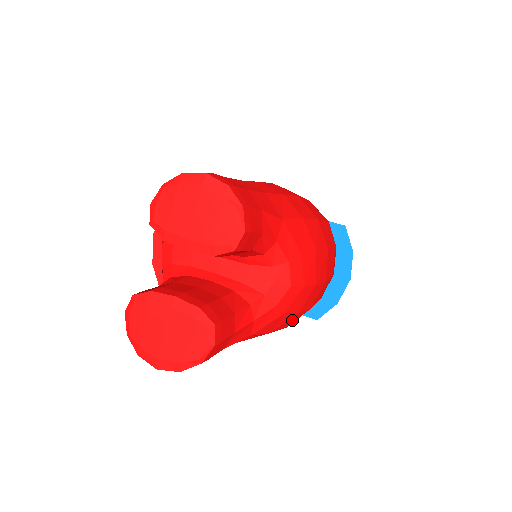
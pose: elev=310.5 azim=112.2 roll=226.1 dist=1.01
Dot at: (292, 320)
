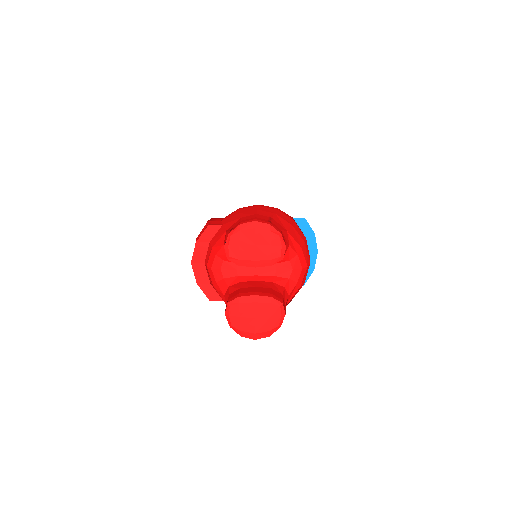
Dot at: occluded
